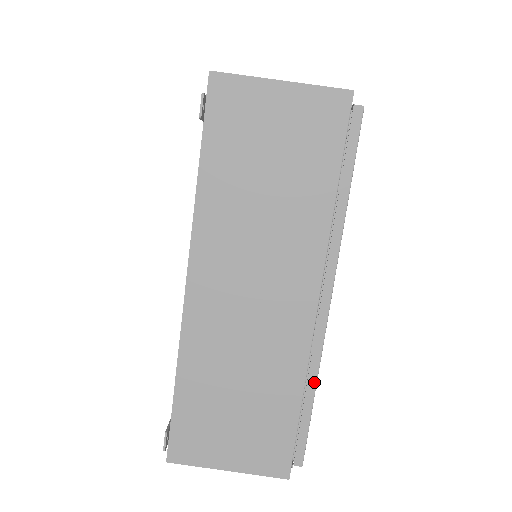
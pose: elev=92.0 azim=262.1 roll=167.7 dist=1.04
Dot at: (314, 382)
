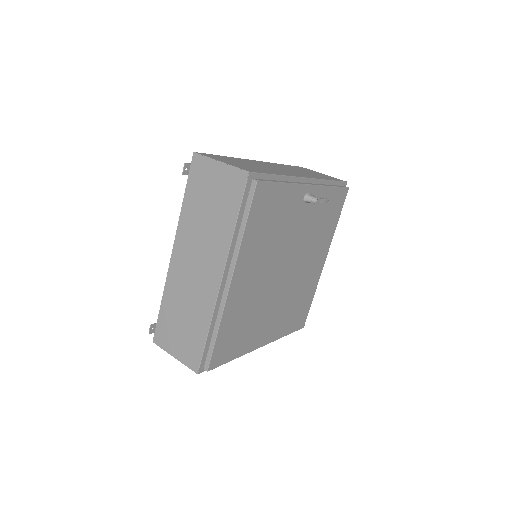
Dot at: (218, 326)
